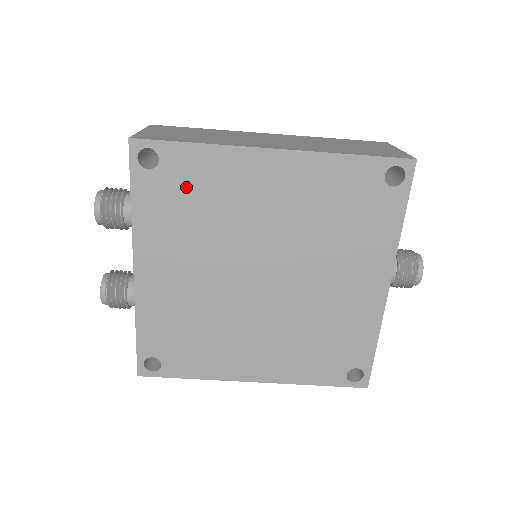
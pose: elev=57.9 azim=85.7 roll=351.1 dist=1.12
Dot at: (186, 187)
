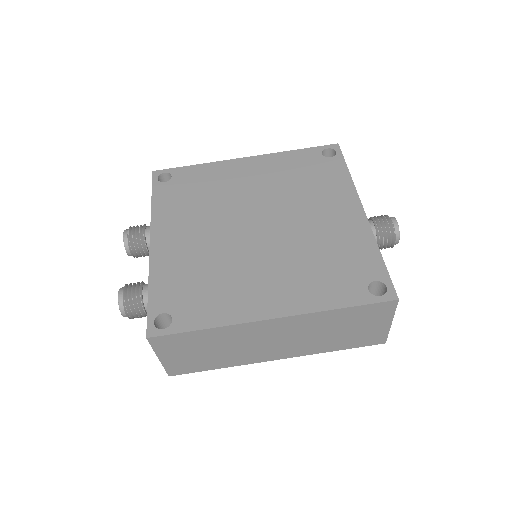
Dot at: (190, 186)
